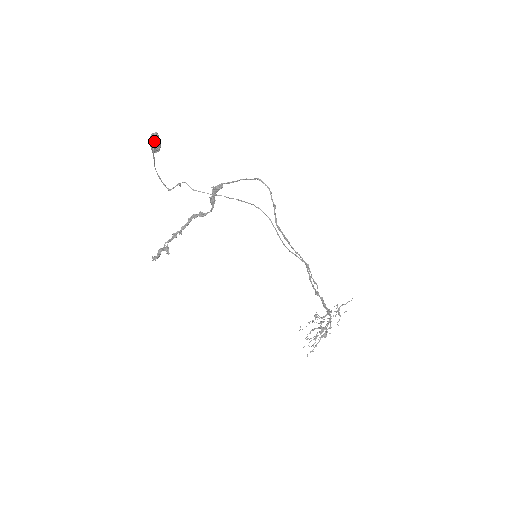
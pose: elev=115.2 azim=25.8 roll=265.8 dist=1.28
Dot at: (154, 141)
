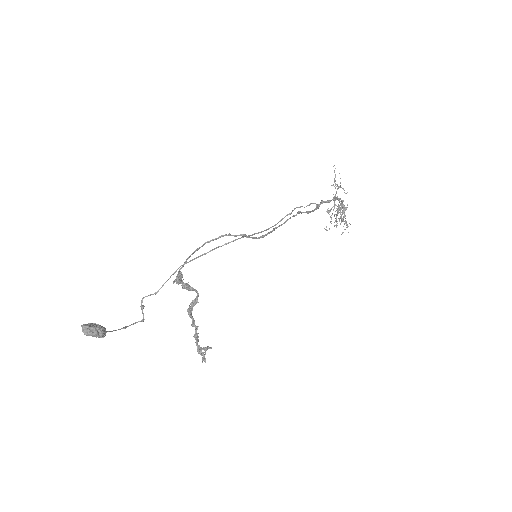
Dot at: (95, 335)
